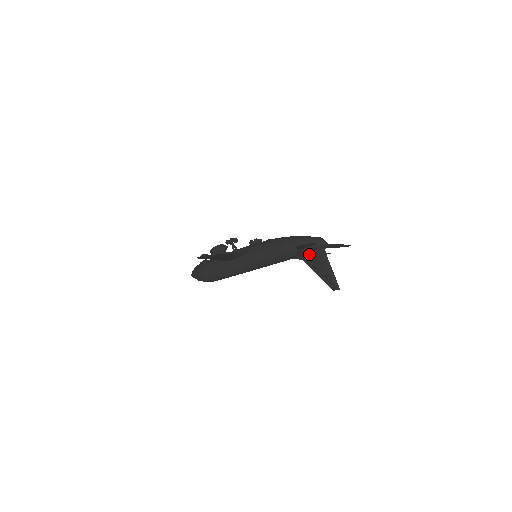
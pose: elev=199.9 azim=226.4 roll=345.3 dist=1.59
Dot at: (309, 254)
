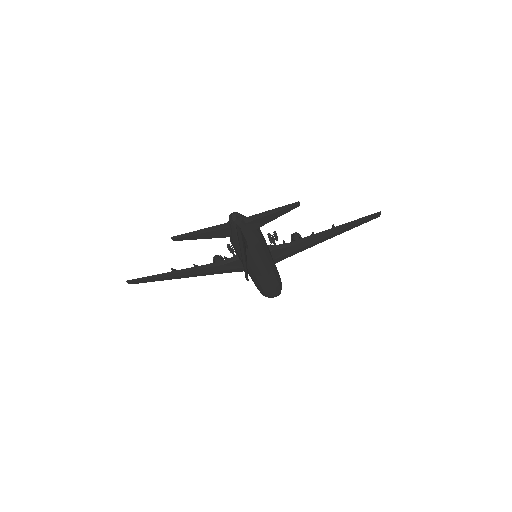
Dot at: occluded
